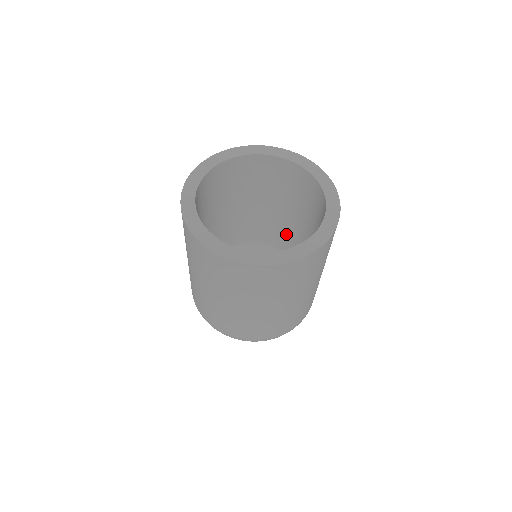
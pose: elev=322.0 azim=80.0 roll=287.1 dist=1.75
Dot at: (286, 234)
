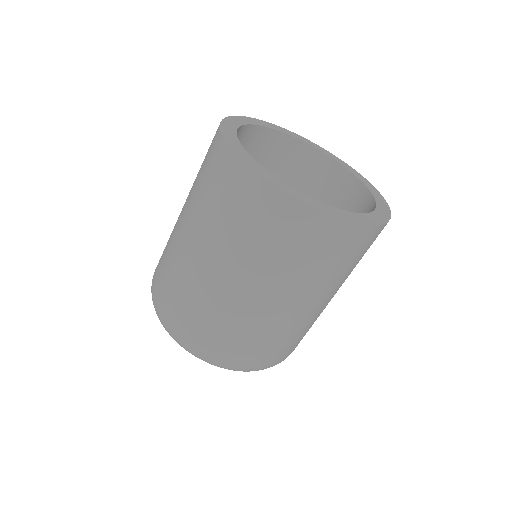
Dot at: occluded
